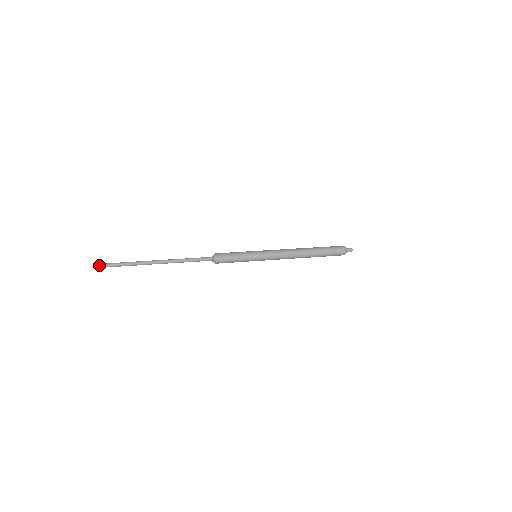
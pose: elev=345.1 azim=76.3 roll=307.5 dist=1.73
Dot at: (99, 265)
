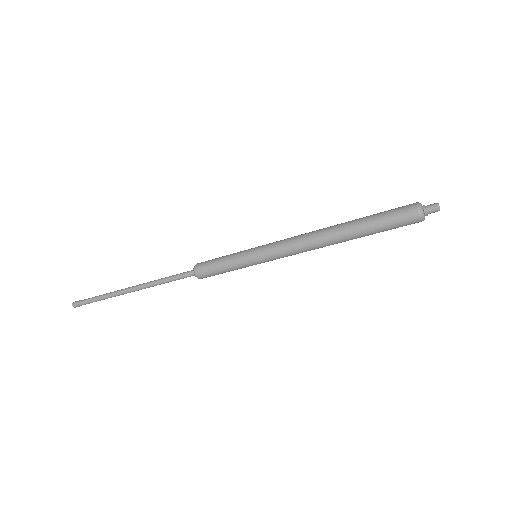
Dot at: (75, 303)
